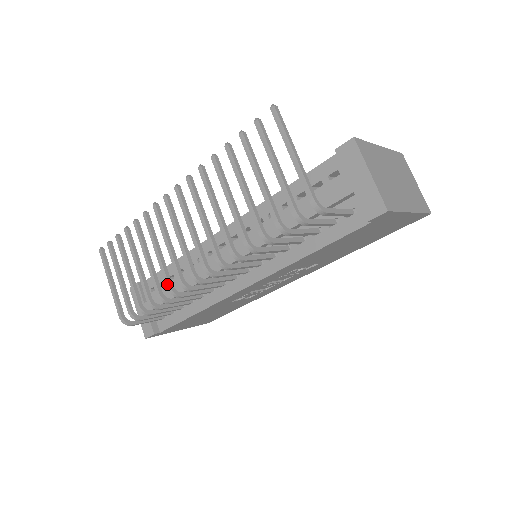
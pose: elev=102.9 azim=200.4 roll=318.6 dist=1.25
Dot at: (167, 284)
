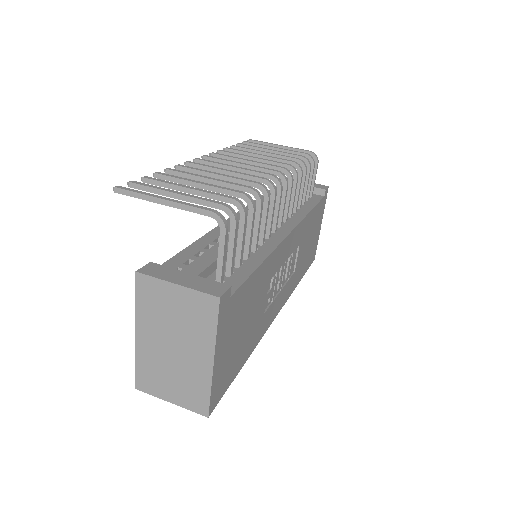
Dot at: (255, 182)
